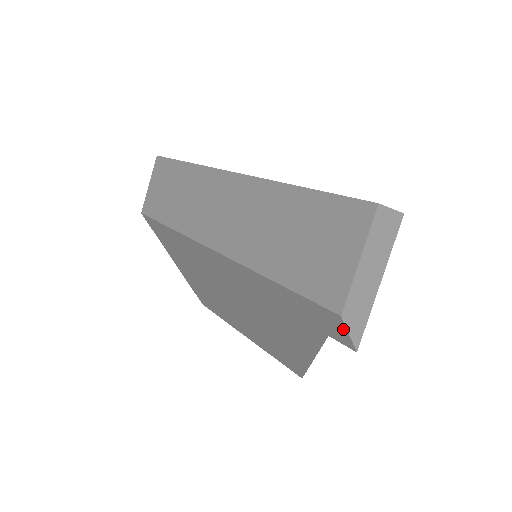
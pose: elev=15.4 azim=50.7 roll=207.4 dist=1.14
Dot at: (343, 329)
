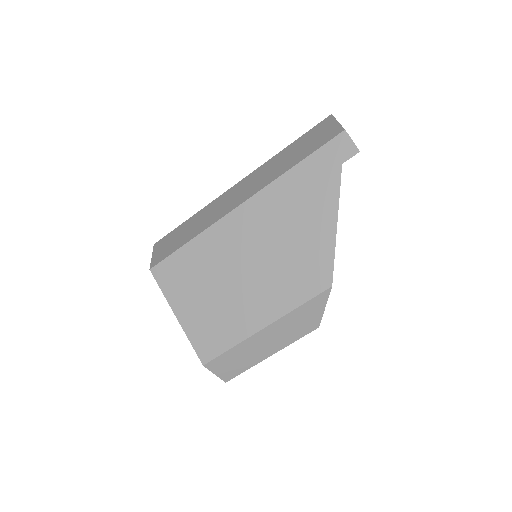
Dot at: (348, 140)
